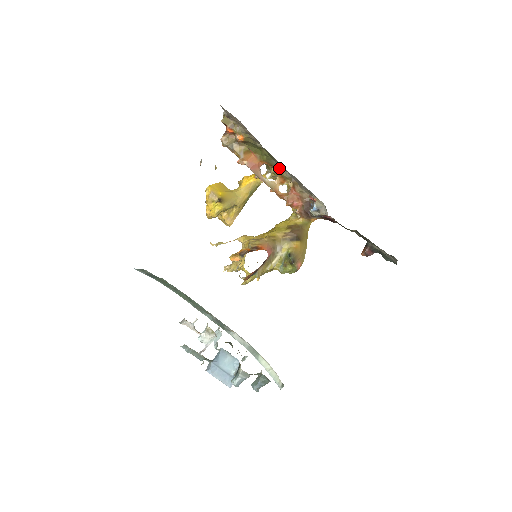
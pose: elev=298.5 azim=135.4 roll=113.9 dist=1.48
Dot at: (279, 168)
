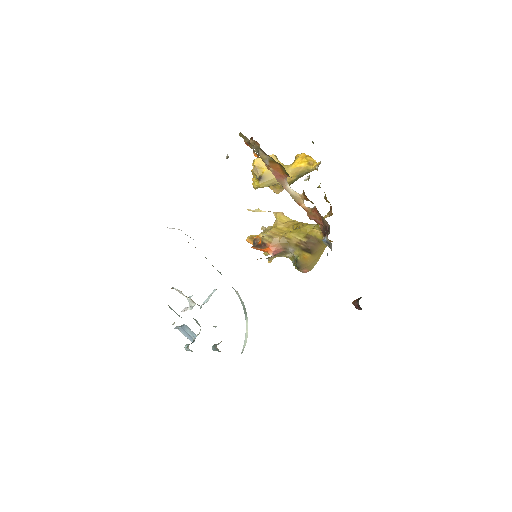
Dot at: occluded
